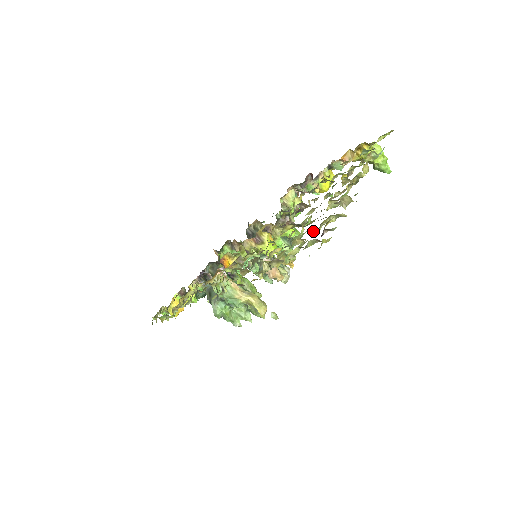
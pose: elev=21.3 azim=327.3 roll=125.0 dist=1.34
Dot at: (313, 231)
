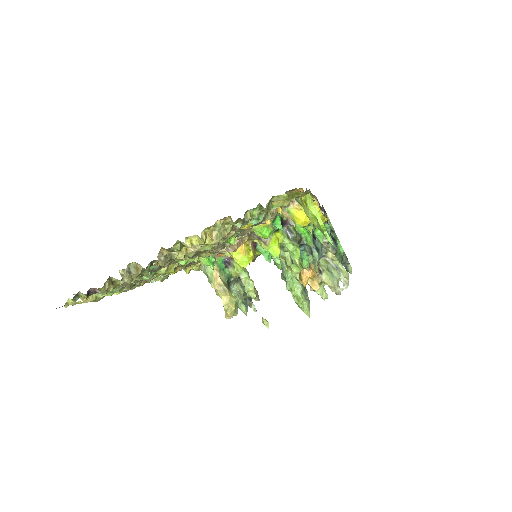
Dot at: occluded
